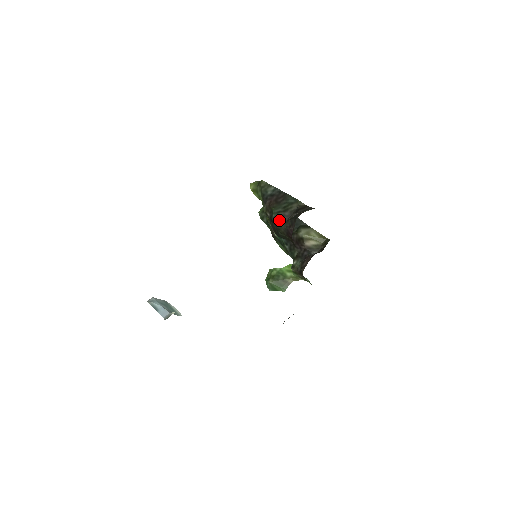
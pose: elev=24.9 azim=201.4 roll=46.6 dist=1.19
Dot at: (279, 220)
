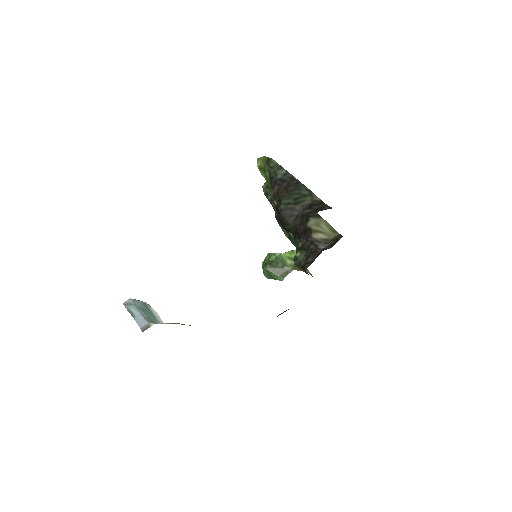
Dot at: (287, 214)
